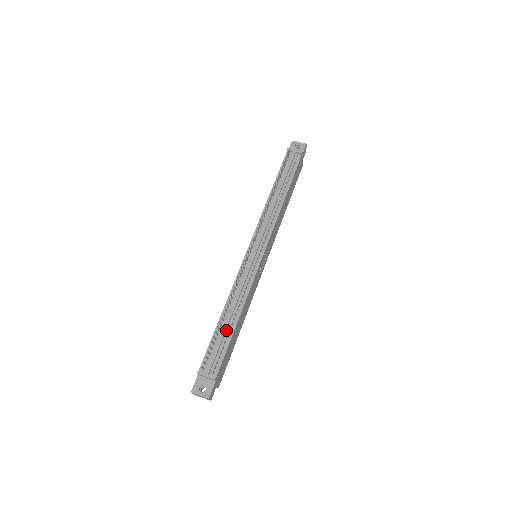
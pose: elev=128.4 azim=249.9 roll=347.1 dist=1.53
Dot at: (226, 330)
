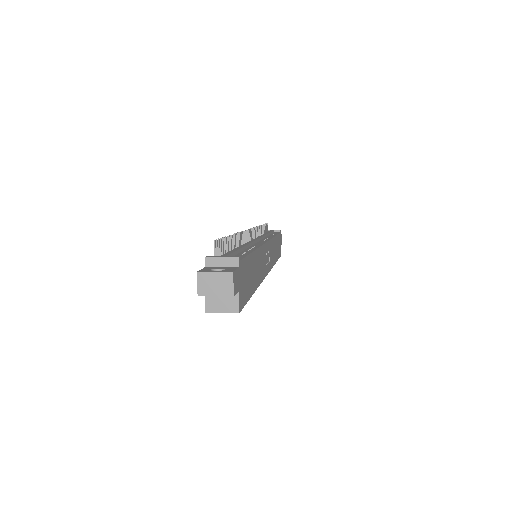
Dot at: (240, 252)
